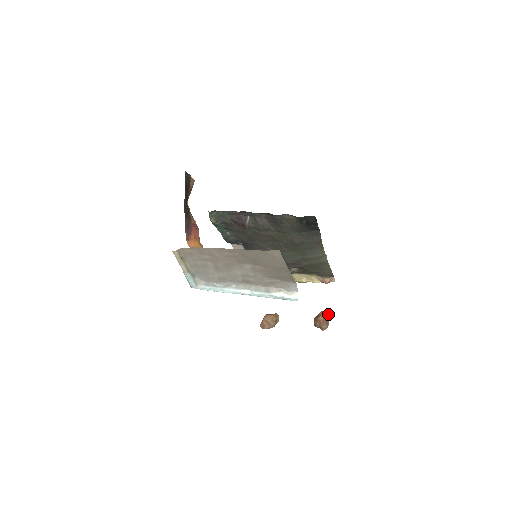
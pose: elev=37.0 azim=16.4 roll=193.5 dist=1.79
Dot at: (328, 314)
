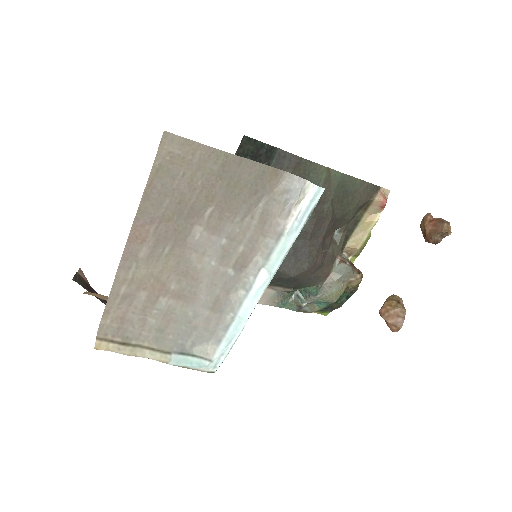
Dot at: (429, 216)
